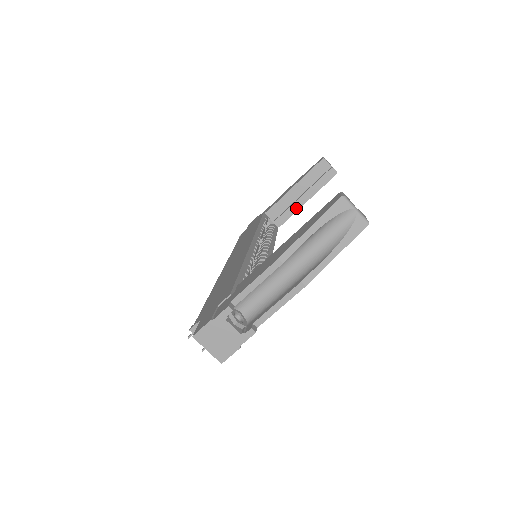
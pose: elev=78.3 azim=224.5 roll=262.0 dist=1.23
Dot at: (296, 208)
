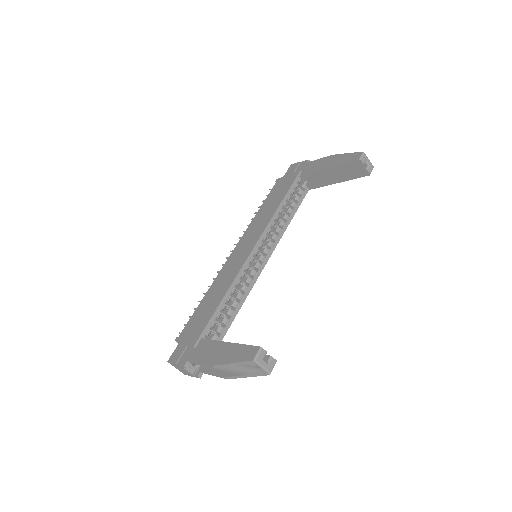
Dot at: (327, 183)
